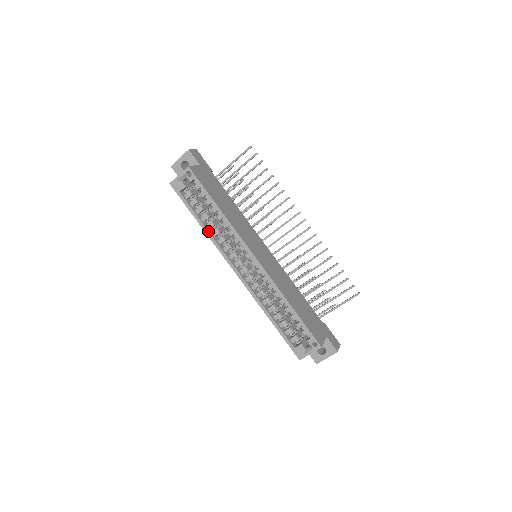
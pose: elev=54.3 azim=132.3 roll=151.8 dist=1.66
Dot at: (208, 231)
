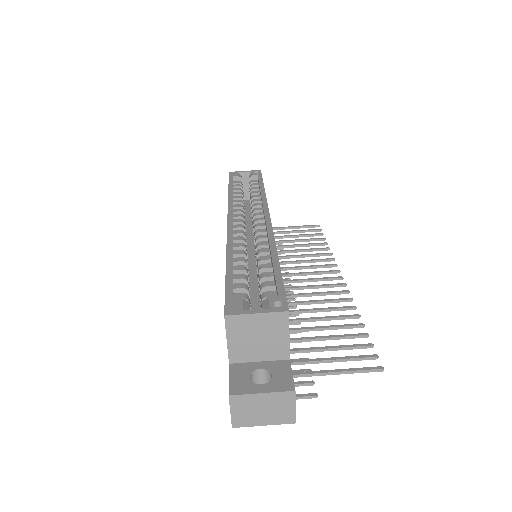
Dot at: occluded
